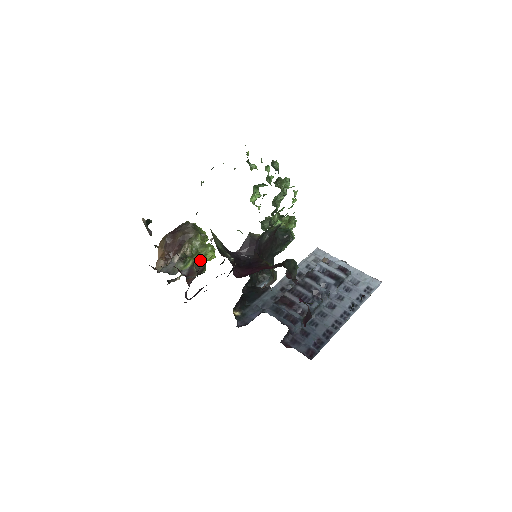
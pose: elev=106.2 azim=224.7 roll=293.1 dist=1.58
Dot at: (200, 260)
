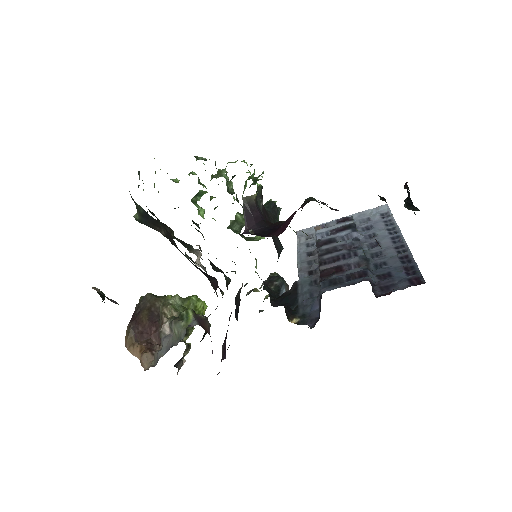
Dot at: occluded
